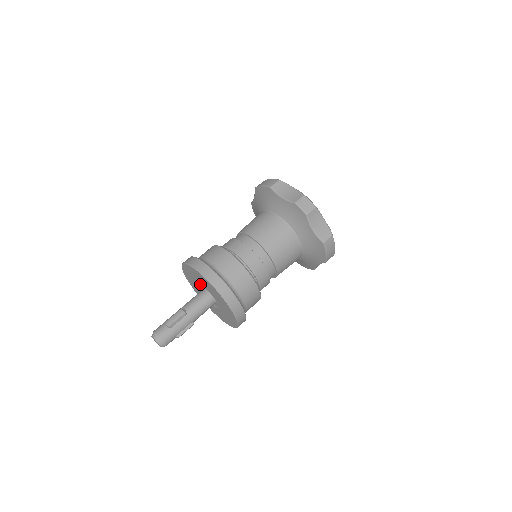
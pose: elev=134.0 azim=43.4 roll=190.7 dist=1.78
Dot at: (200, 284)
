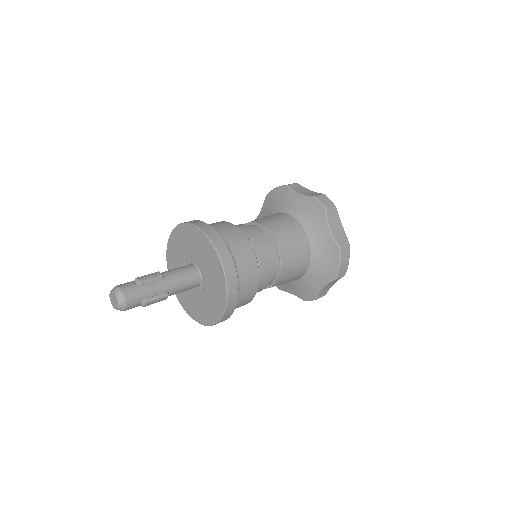
Dot at: (188, 256)
